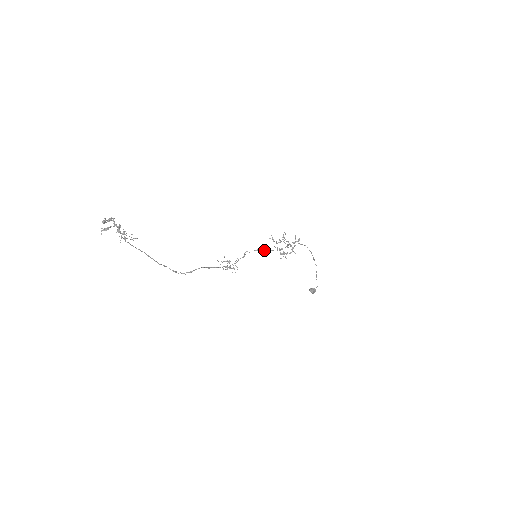
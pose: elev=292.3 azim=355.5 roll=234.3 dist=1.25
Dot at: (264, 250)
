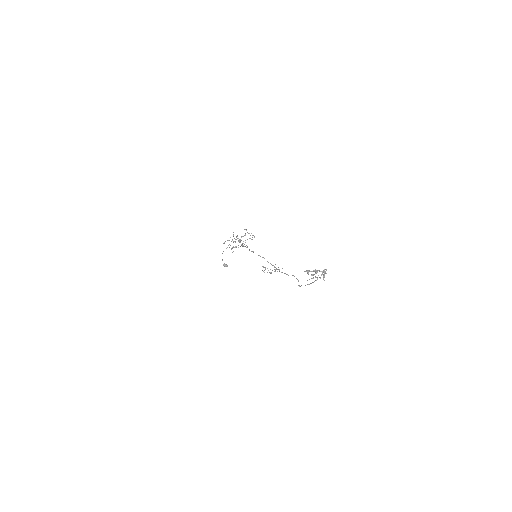
Dot at: occluded
